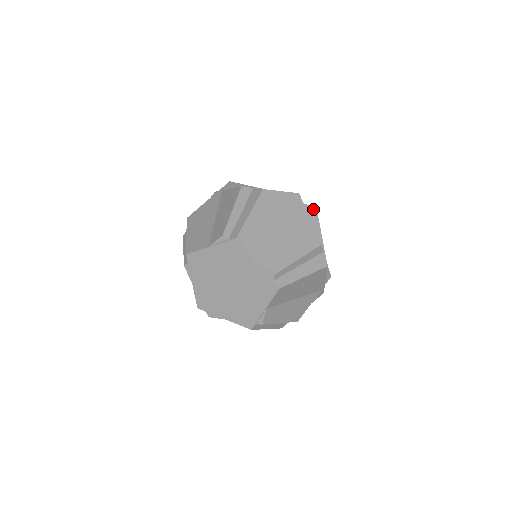
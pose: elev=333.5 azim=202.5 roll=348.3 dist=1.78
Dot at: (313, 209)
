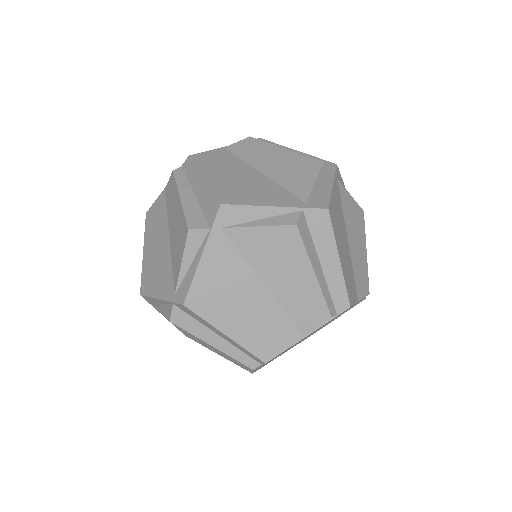
Dot at: (222, 213)
